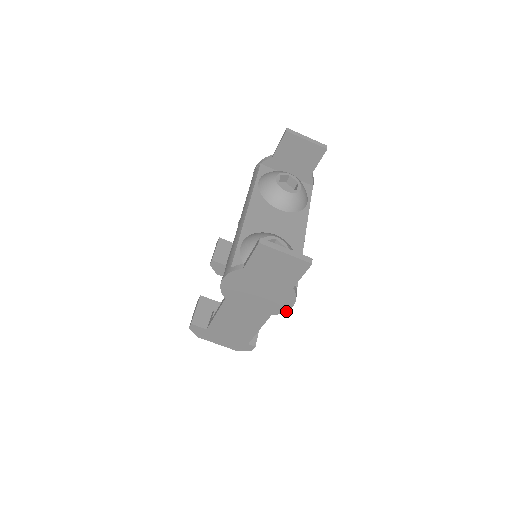
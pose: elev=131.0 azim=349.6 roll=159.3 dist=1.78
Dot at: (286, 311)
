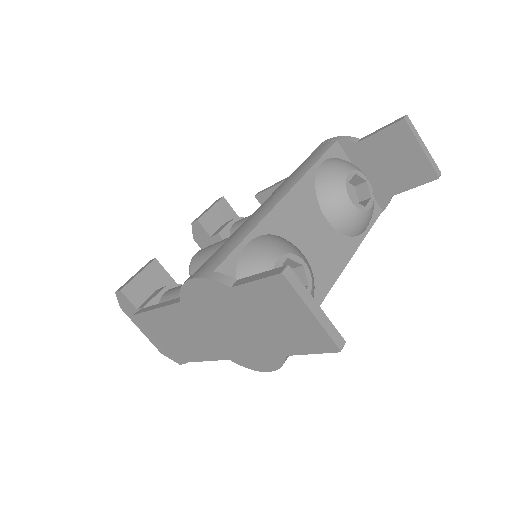
Dot at: (254, 369)
